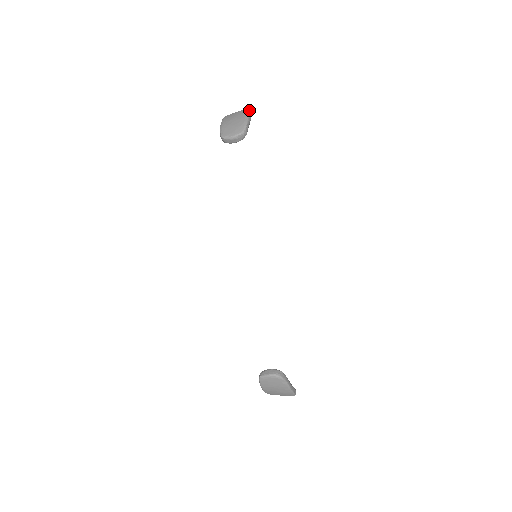
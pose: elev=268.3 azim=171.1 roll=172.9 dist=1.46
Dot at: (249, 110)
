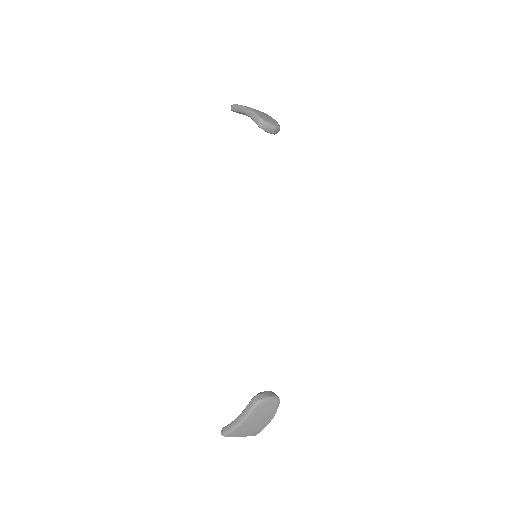
Dot at: occluded
